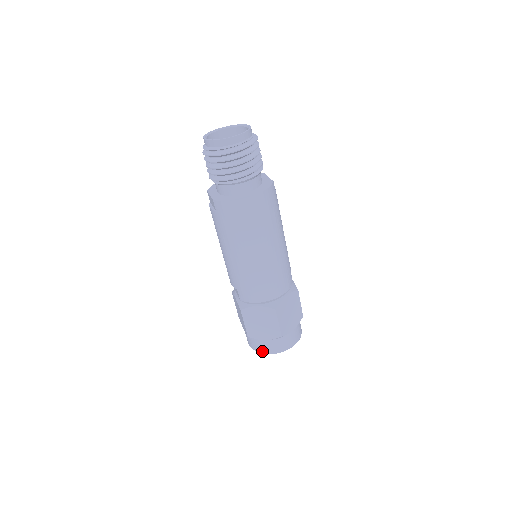
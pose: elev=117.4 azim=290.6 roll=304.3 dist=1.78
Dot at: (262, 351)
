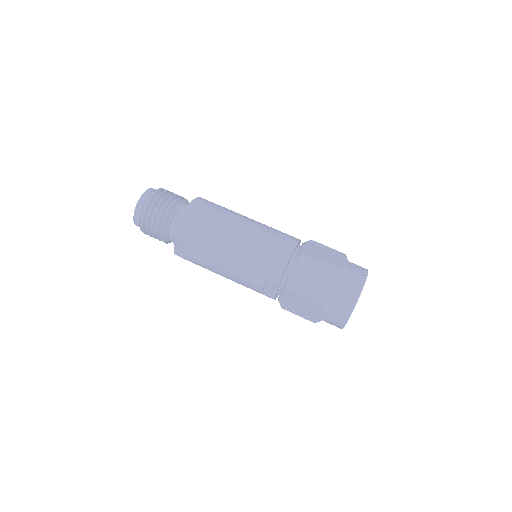
Dot at: (351, 305)
